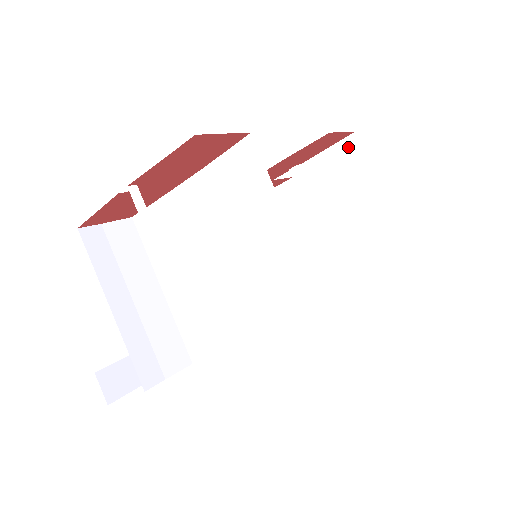
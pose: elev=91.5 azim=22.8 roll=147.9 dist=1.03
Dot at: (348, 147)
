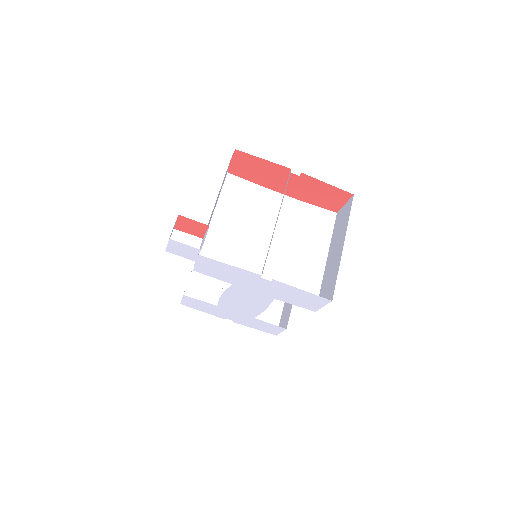
Dot at: occluded
